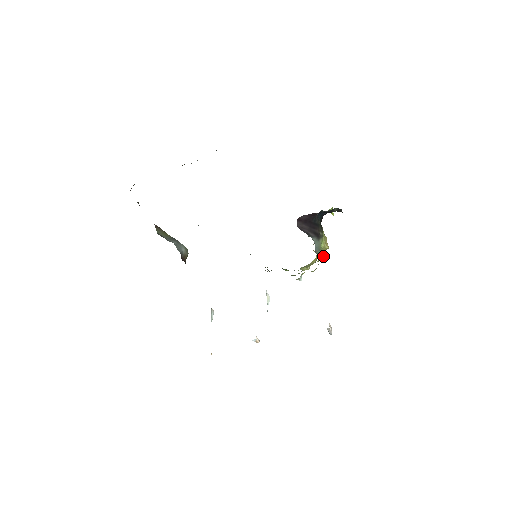
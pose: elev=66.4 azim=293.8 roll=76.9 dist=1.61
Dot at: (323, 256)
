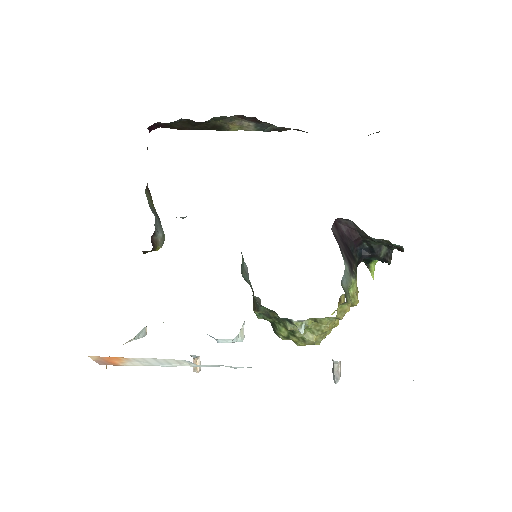
Dot at: (348, 307)
